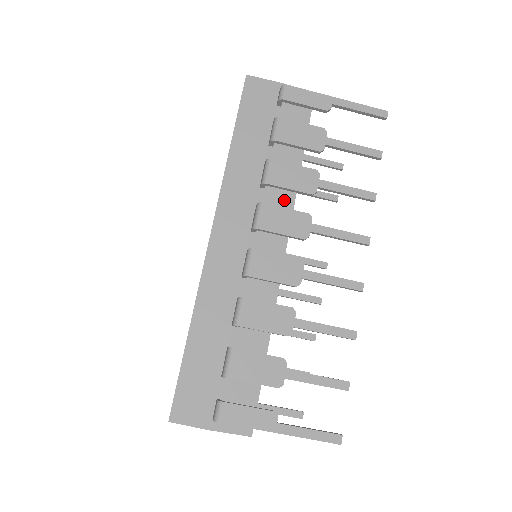
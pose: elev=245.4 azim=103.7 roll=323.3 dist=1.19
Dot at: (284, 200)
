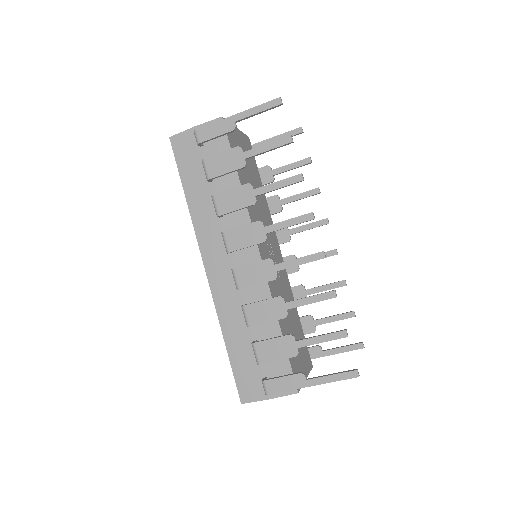
Dot at: (241, 217)
